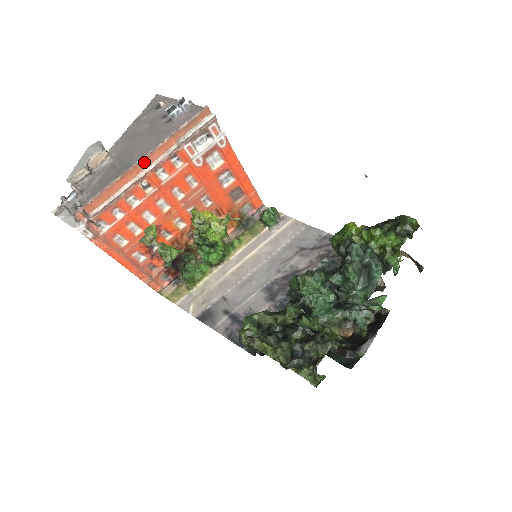
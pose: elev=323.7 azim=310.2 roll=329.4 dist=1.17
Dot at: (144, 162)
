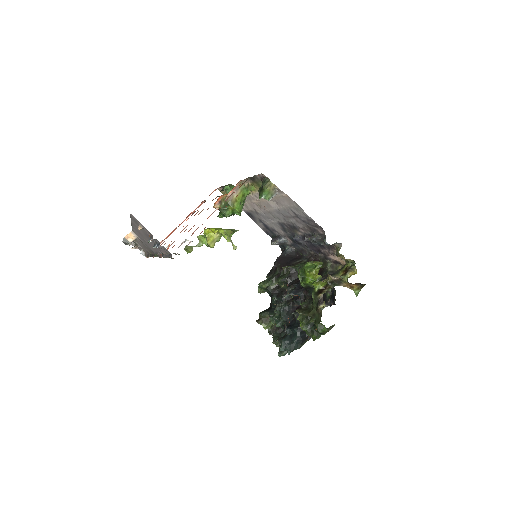
Dot at: occluded
